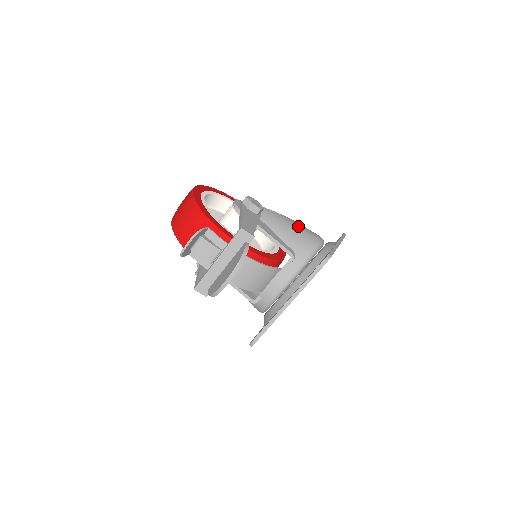
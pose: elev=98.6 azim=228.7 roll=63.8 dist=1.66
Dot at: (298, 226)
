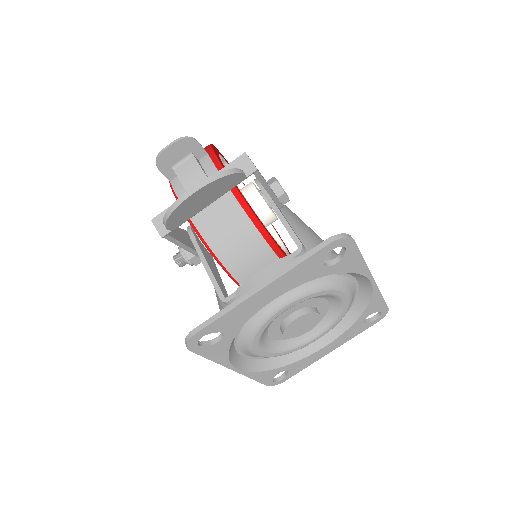
Dot at: occluded
